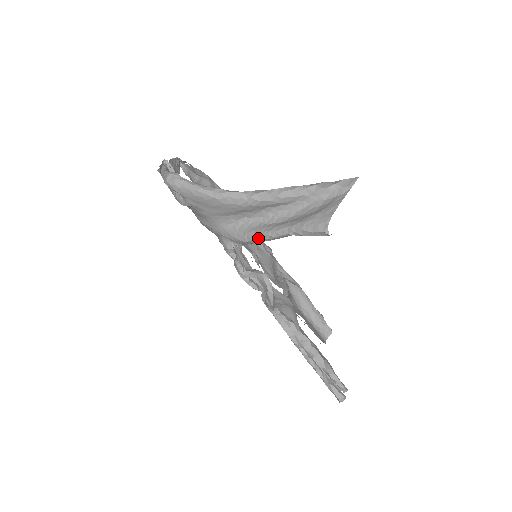
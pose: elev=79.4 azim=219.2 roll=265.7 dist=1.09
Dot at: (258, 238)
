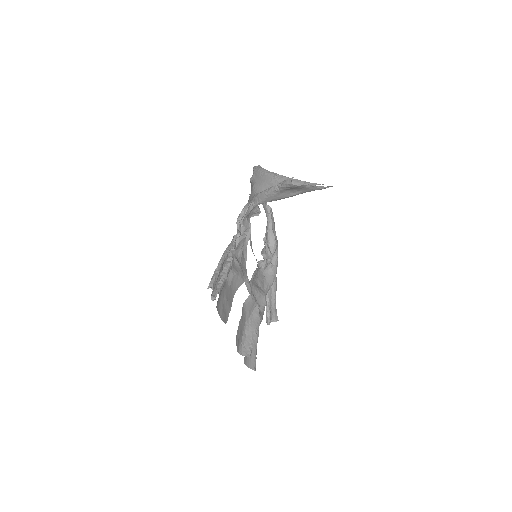
Dot at: (263, 191)
